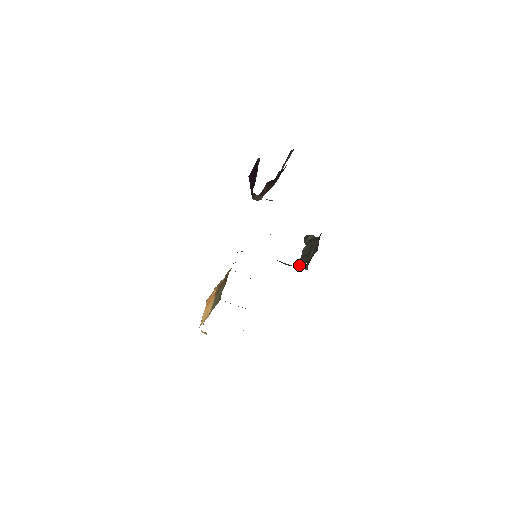
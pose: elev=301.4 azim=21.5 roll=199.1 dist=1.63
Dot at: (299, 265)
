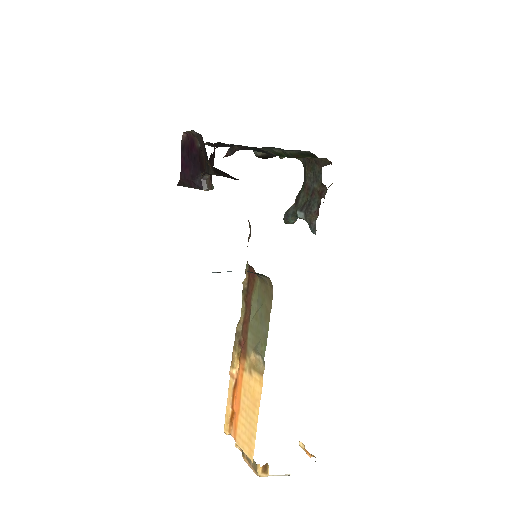
Dot at: (311, 224)
